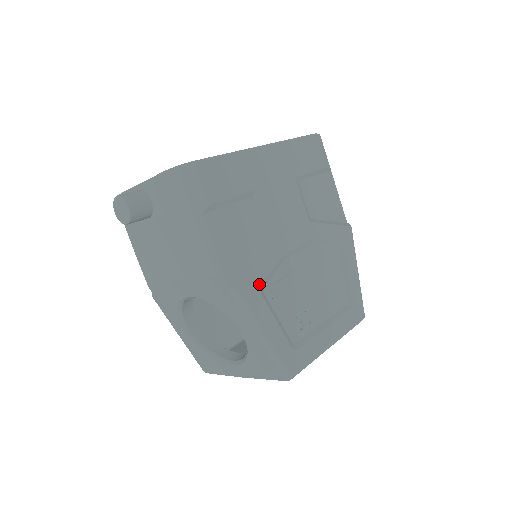
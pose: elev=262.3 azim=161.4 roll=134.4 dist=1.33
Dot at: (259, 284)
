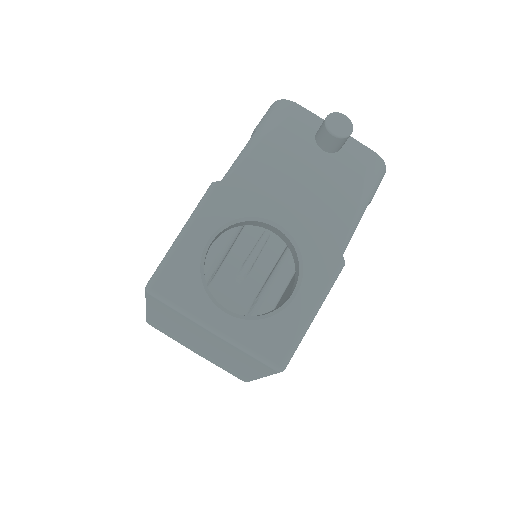
Dot at: occluded
